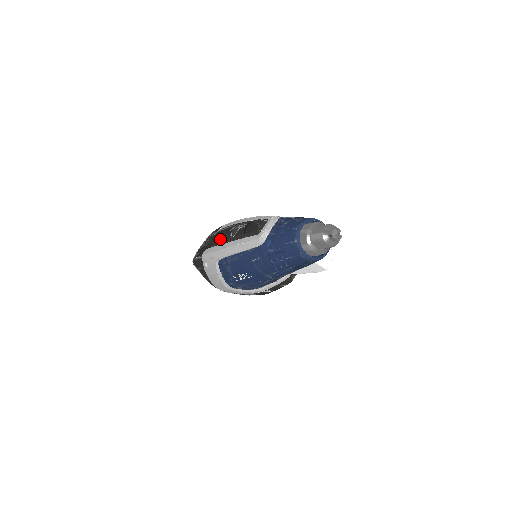
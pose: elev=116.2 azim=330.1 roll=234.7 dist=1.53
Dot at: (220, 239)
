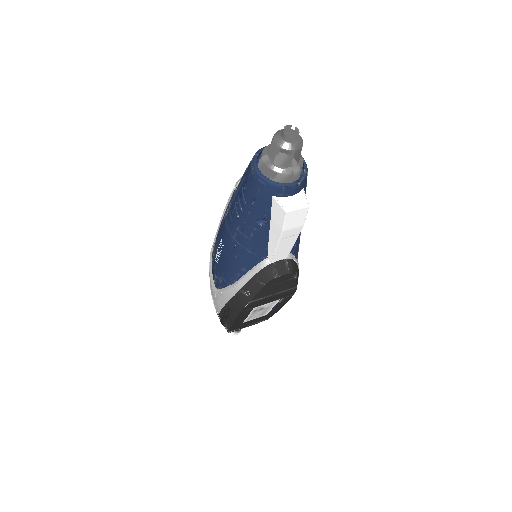
Dot at: occluded
